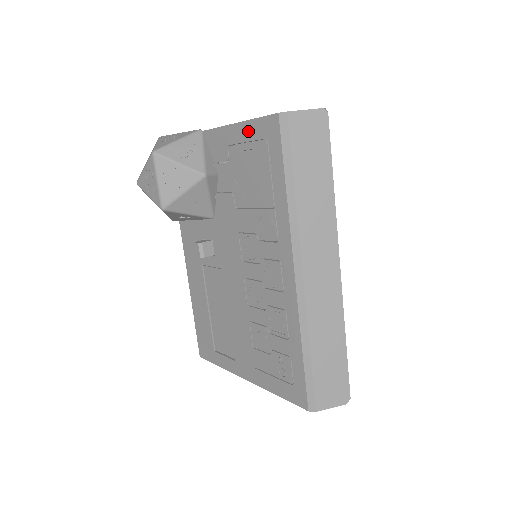
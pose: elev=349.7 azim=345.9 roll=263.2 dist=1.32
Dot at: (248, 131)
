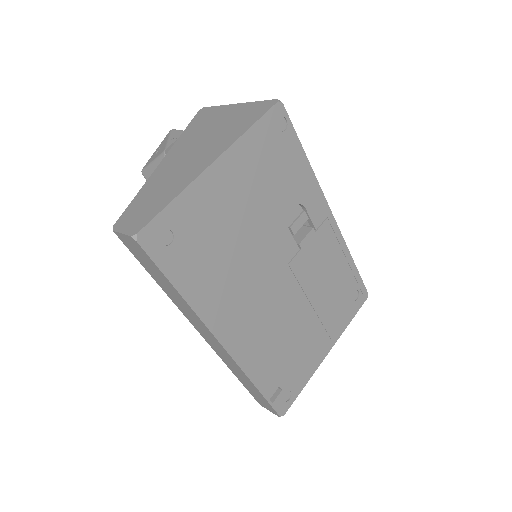
Dot at: occluded
